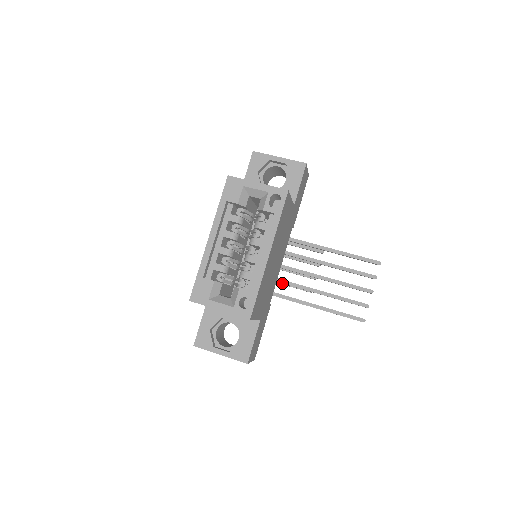
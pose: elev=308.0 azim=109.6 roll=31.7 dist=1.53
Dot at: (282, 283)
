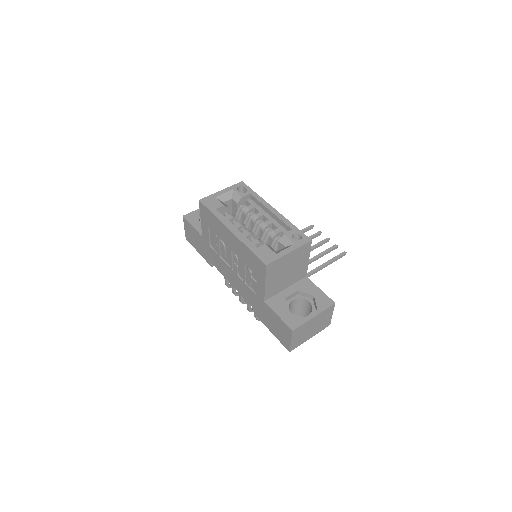
Dot at: occluded
